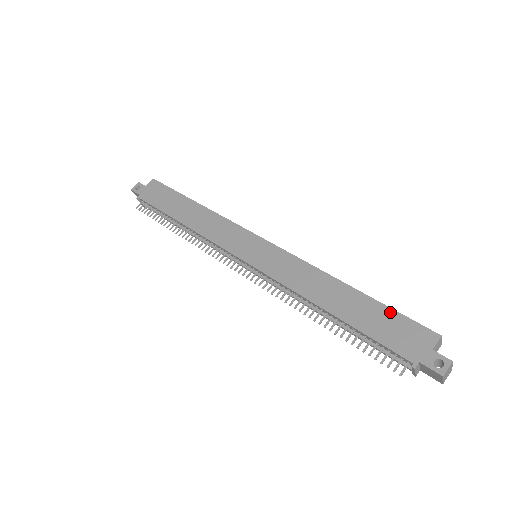
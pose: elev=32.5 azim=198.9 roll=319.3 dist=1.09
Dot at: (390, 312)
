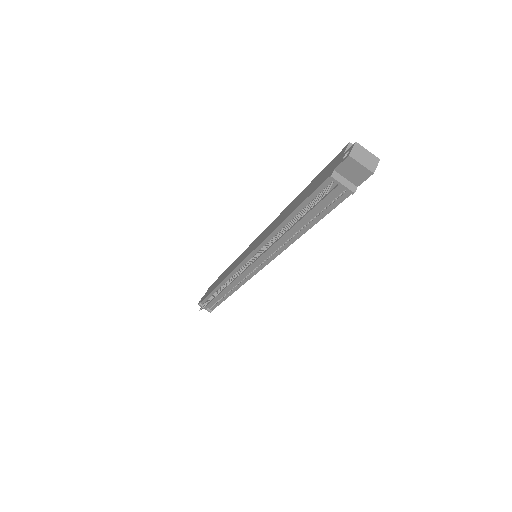
Dot at: (319, 175)
